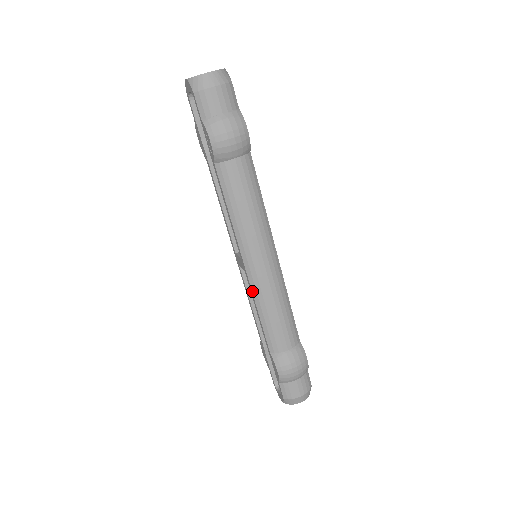
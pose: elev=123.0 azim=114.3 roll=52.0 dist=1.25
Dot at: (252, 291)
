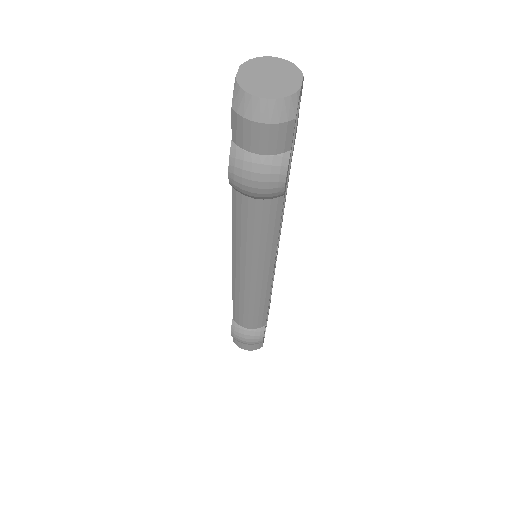
Dot at: (233, 283)
